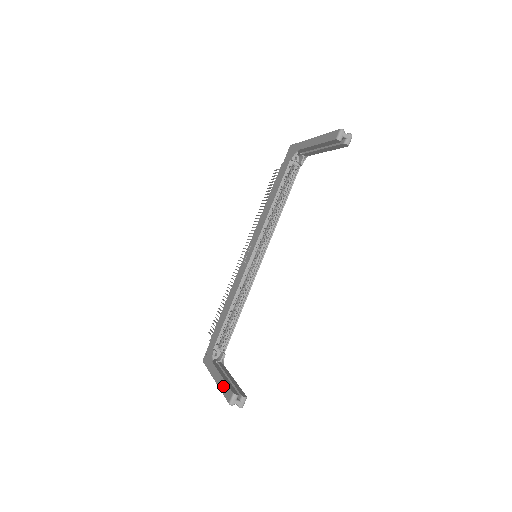
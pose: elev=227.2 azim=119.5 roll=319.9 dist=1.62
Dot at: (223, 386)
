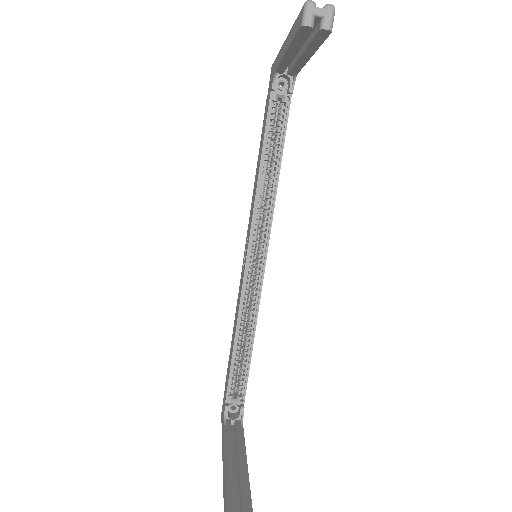
Dot at: (223, 484)
